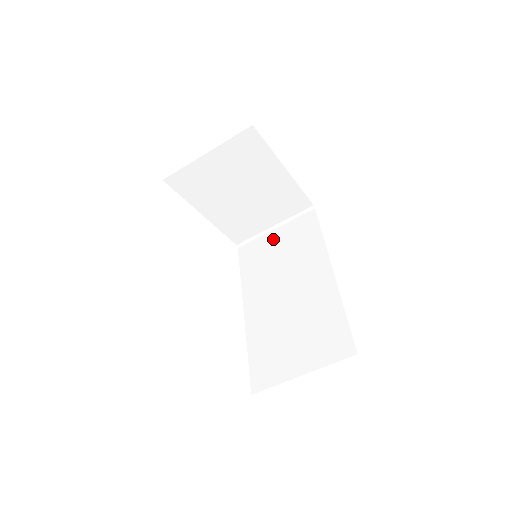
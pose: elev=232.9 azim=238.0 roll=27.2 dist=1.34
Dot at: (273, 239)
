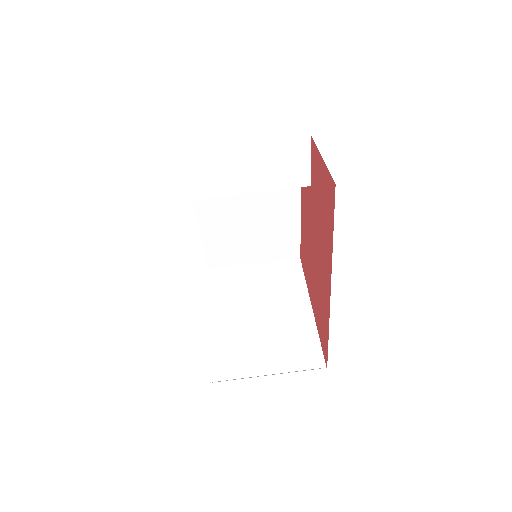
Dot at: occluded
